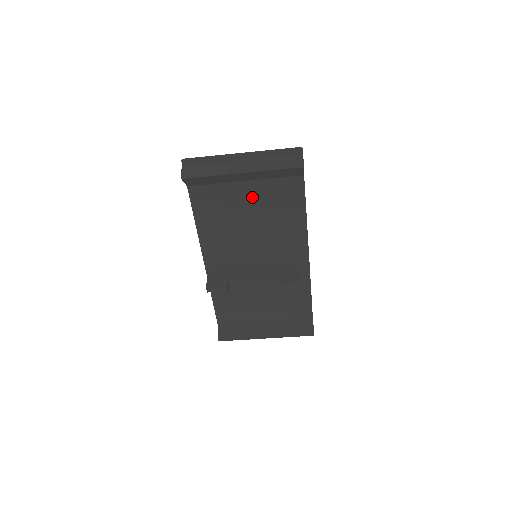
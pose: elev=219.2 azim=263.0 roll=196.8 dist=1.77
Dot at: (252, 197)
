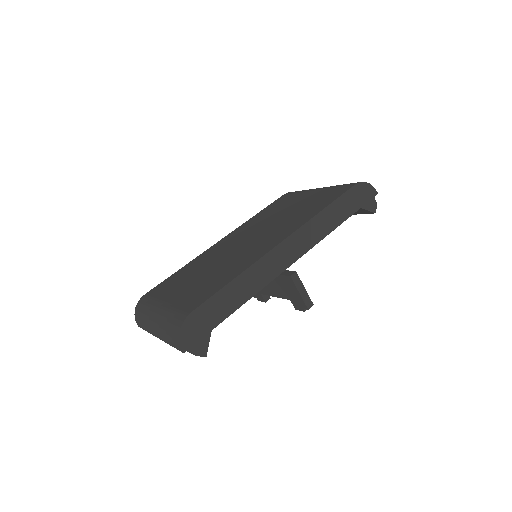
Dot at: occluded
